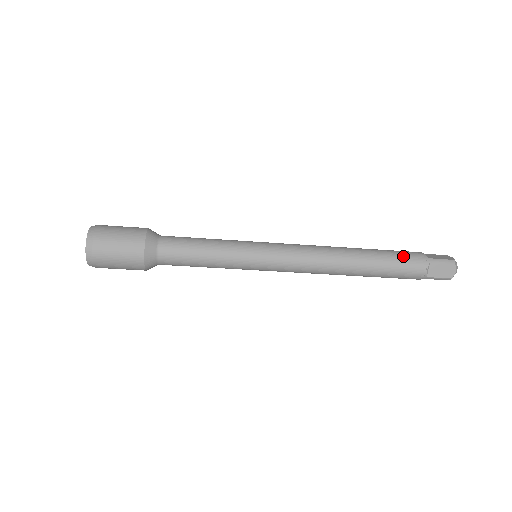
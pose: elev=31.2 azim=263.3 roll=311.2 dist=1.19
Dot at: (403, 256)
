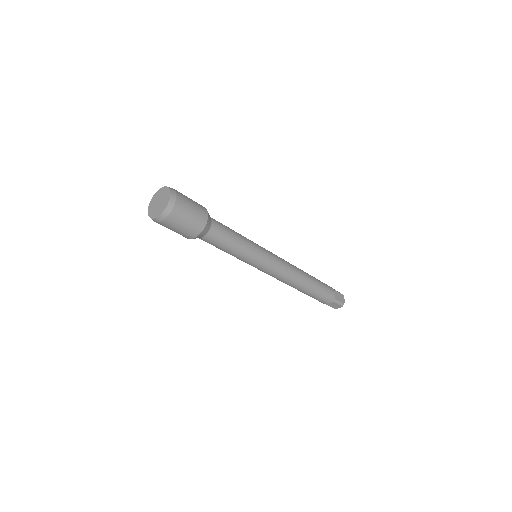
Dot at: occluded
